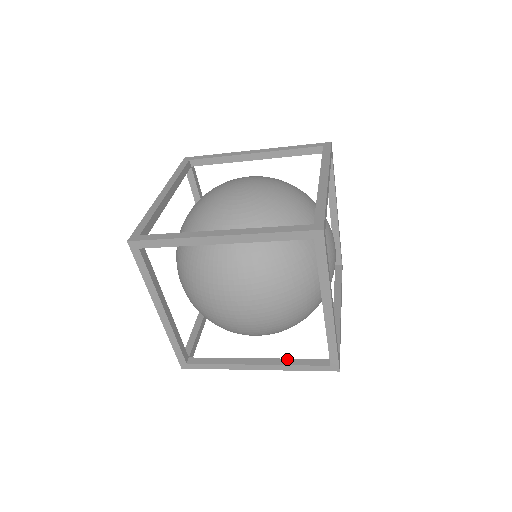
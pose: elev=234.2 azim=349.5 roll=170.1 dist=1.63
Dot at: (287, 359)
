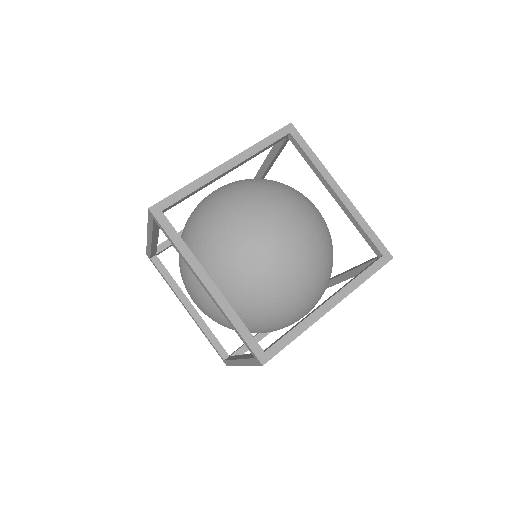
Dot at: occluded
